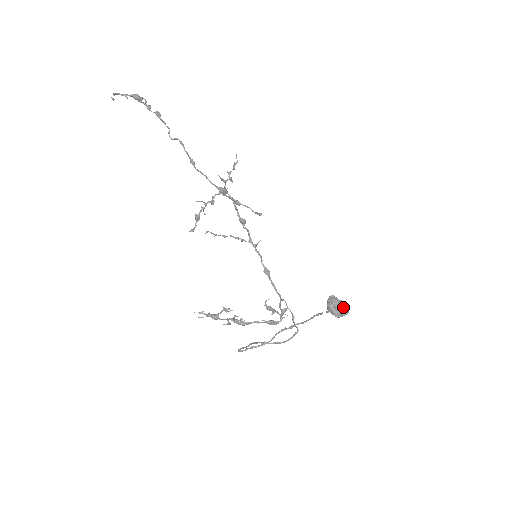
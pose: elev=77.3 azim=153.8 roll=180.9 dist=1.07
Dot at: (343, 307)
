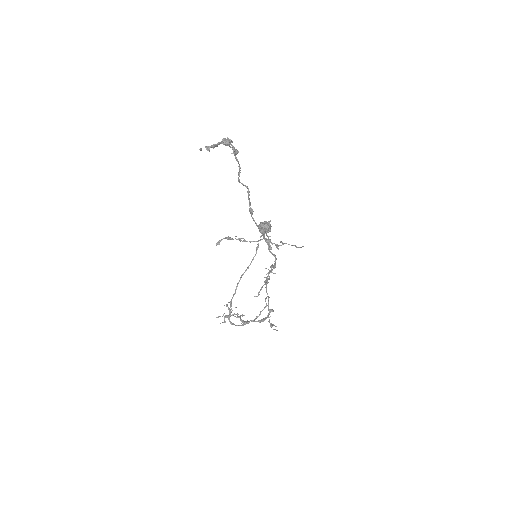
Dot at: (270, 230)
